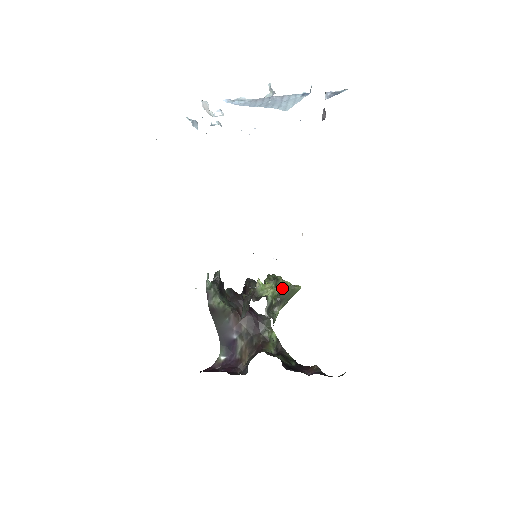
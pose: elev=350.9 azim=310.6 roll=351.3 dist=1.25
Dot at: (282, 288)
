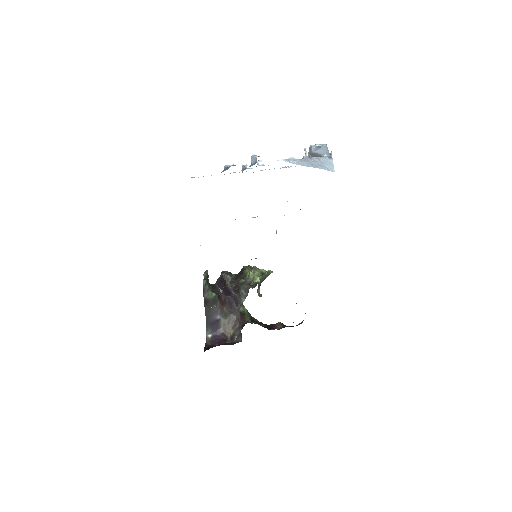
Dot at: (263, 275)
